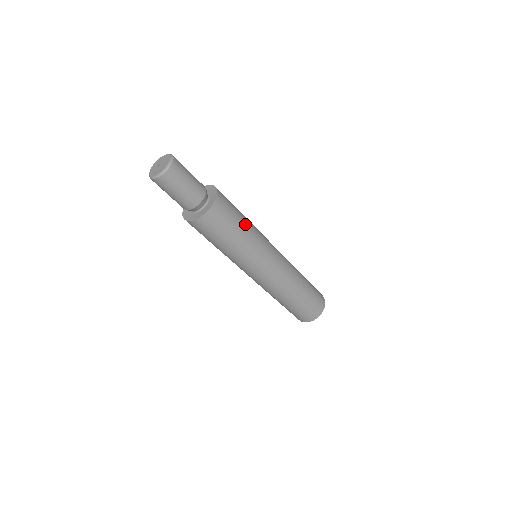
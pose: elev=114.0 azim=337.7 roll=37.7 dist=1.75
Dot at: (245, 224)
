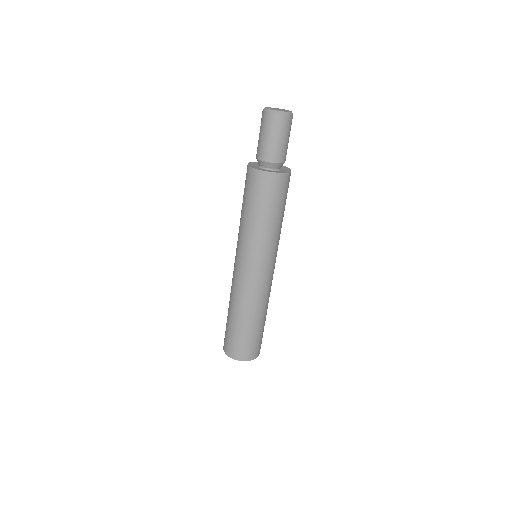
Dot at: (282, 216)
